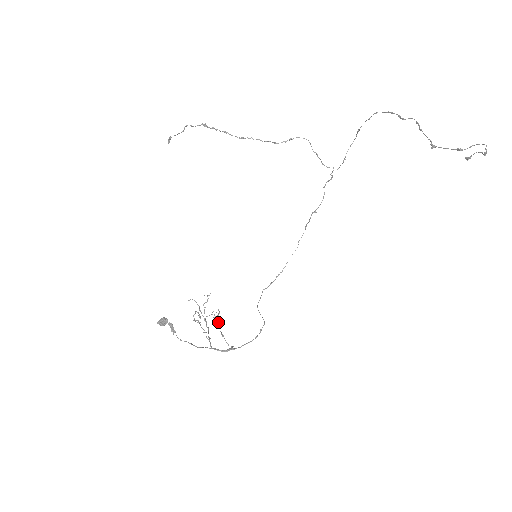
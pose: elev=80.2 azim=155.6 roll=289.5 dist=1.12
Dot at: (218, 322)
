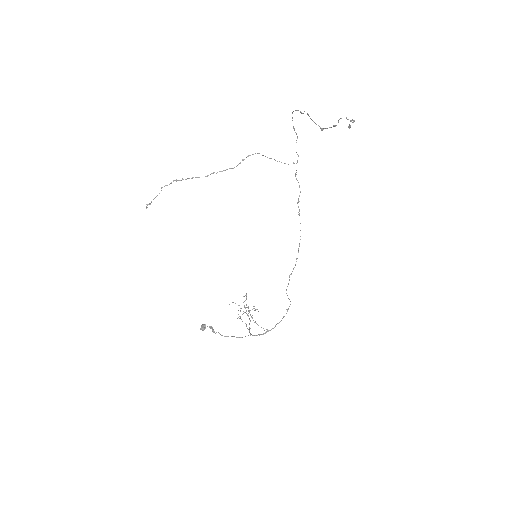
Dot at: (250, 314)
